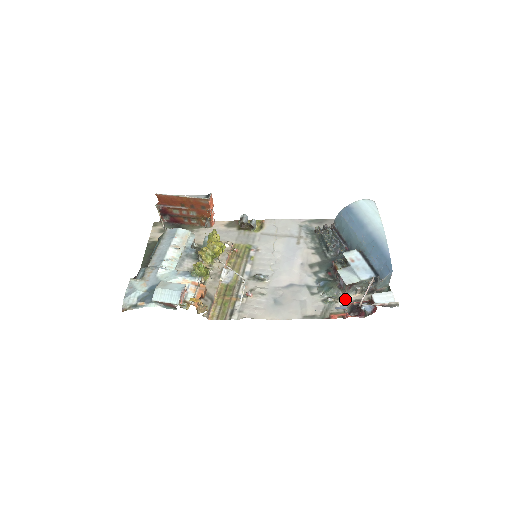
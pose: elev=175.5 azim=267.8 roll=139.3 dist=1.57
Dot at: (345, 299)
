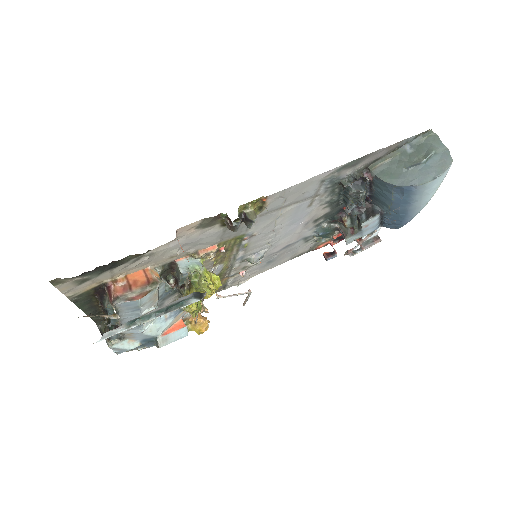
Dot at: (336, 232)
